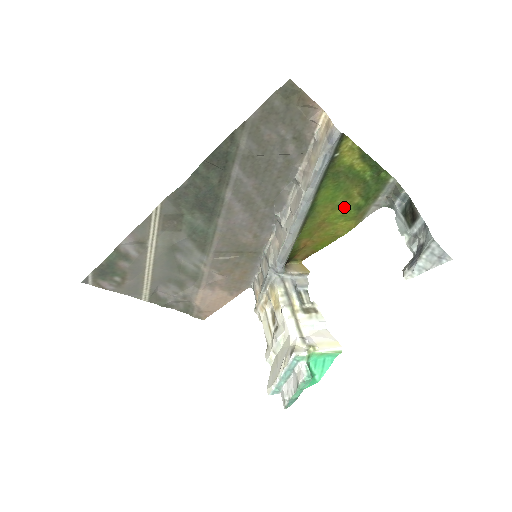
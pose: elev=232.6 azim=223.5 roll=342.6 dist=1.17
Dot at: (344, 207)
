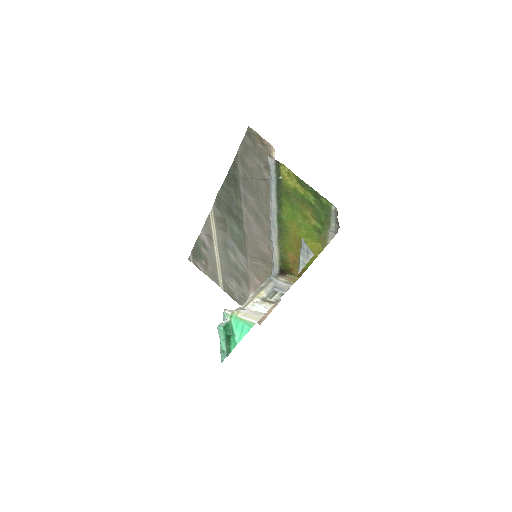
Dot at: (306, 227)
